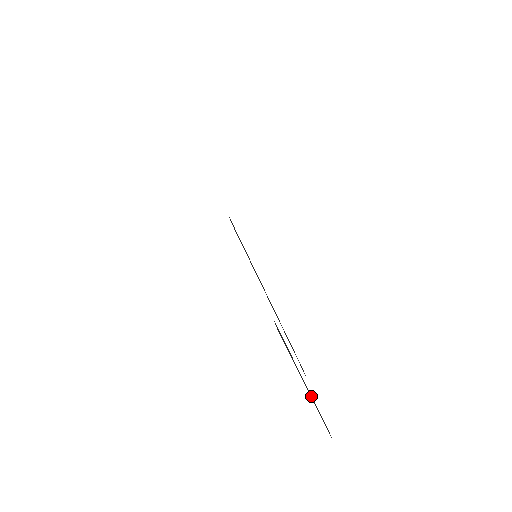
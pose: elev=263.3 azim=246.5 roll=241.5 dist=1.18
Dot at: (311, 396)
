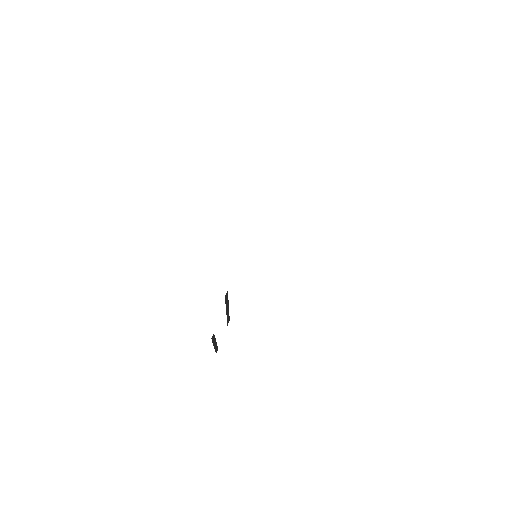
Dot at: occluded
